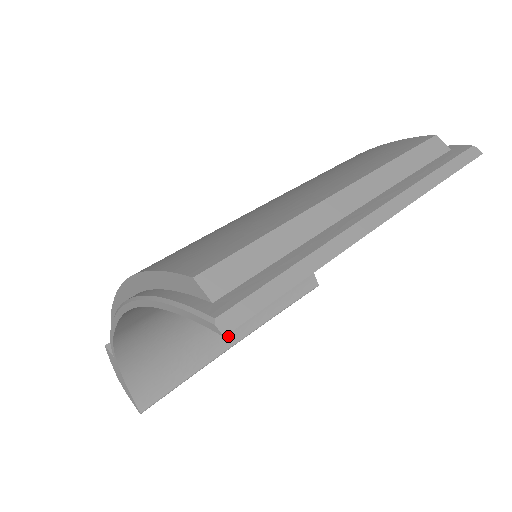
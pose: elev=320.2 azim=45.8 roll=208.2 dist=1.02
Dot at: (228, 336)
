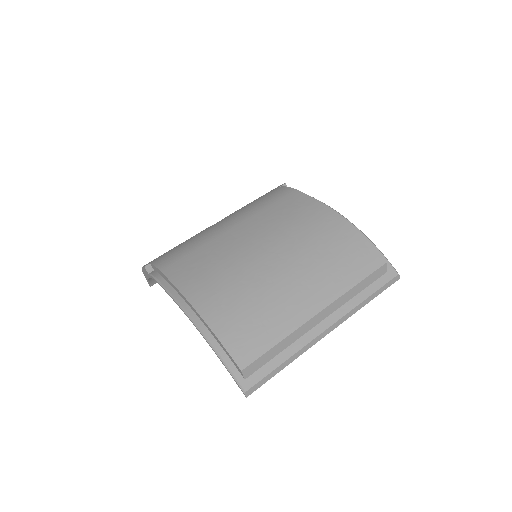
Dot at: occluded
